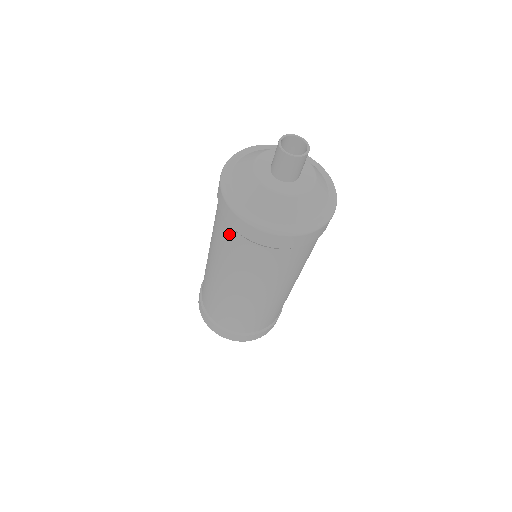
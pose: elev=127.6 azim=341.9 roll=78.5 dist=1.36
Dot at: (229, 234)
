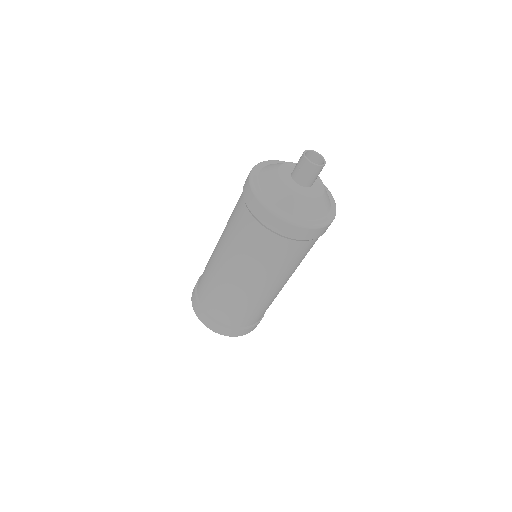
Dot at: (284, 246)
